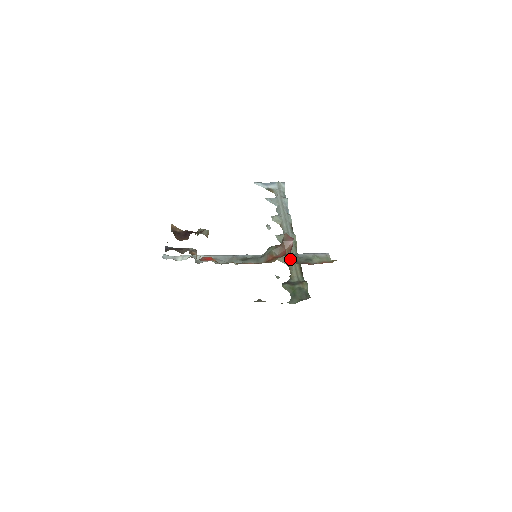
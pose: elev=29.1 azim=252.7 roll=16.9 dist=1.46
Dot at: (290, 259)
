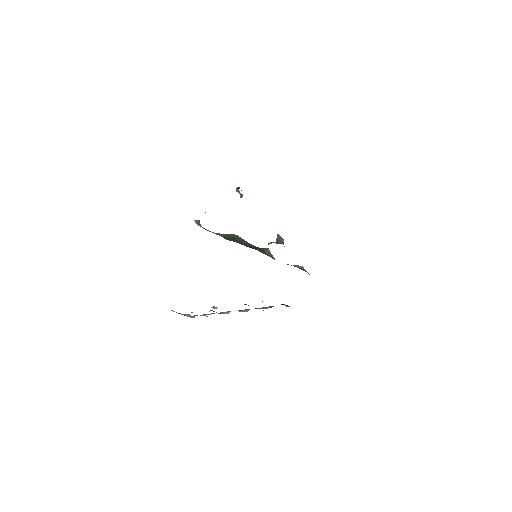
Dot at: occluded
